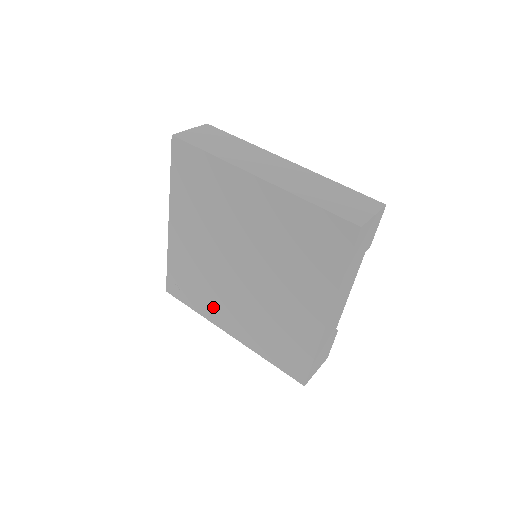
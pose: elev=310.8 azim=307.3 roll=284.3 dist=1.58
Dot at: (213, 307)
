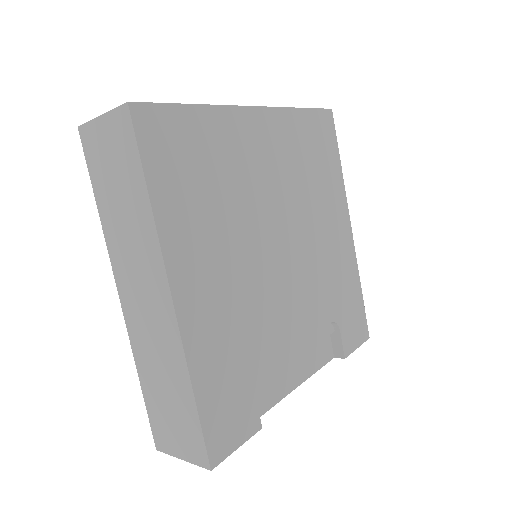
Dot at: occluded
